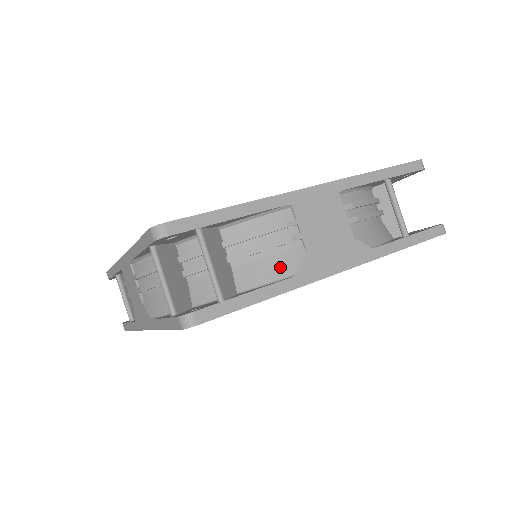
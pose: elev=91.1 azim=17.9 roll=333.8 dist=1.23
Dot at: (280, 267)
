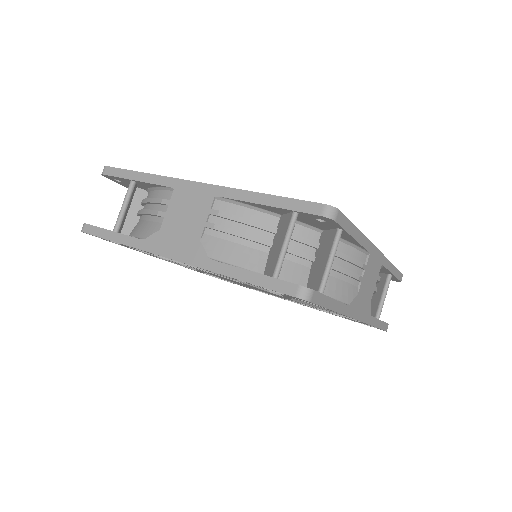
Dot at: (343, 292)
